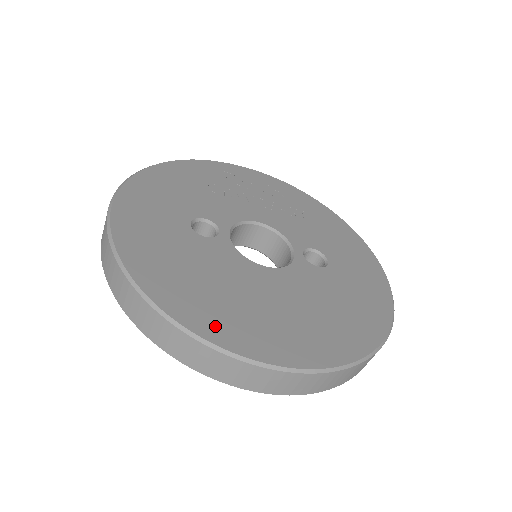
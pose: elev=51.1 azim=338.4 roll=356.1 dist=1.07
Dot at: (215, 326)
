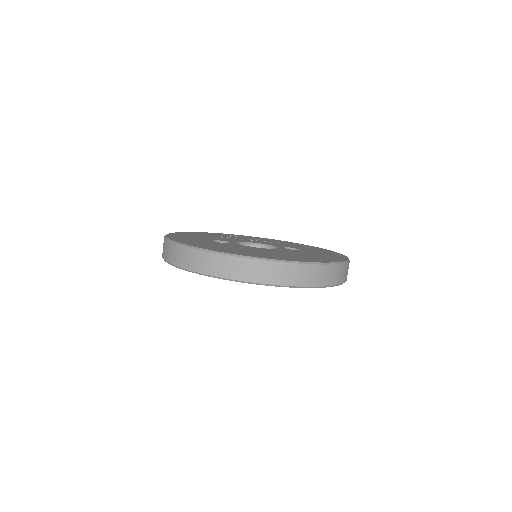
Dot at: (243, 254)
